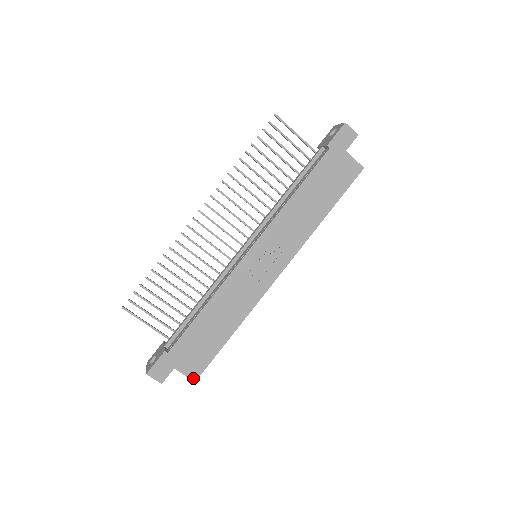
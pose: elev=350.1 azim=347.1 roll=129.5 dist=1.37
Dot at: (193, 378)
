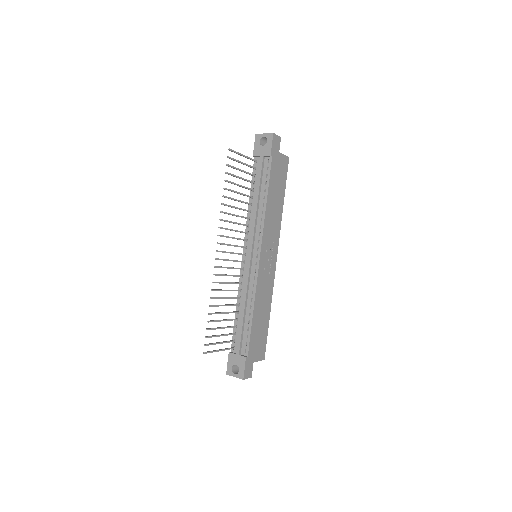
Dot at: (263, 359)
